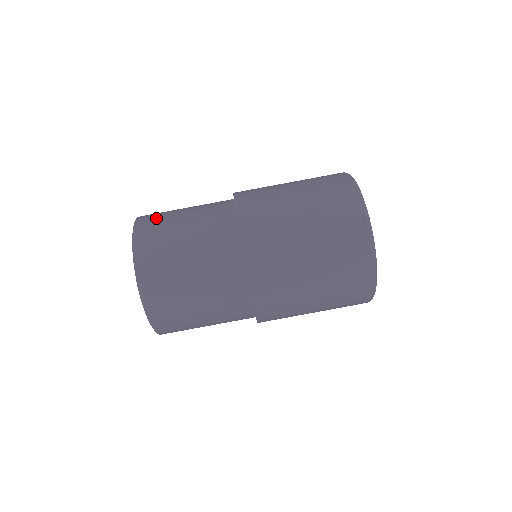
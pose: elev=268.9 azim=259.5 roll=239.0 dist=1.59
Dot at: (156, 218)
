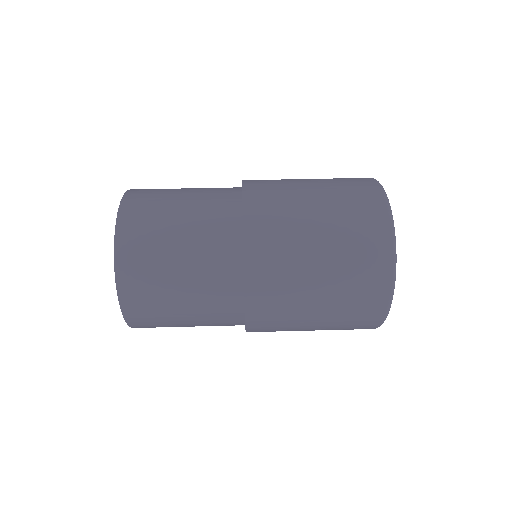
Dot at: occluded
